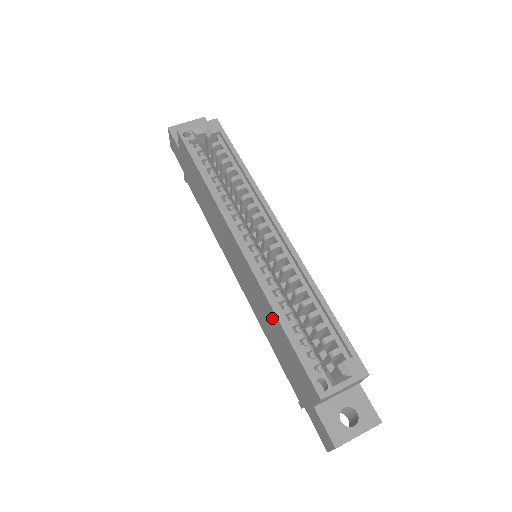
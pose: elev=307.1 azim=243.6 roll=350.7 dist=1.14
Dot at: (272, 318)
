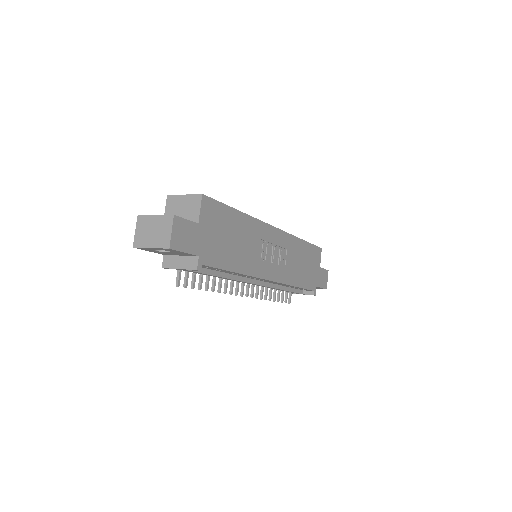
Dot at: occluded
